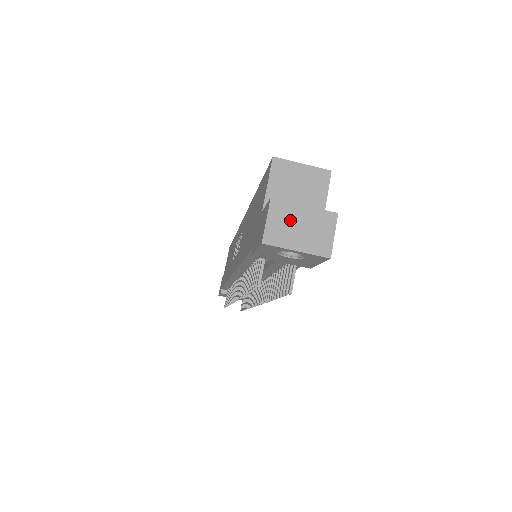
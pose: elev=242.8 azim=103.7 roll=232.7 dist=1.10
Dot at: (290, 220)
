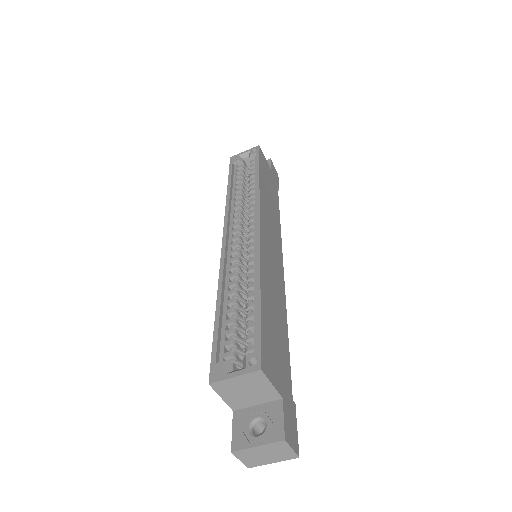
Dot at: (255, 455)
